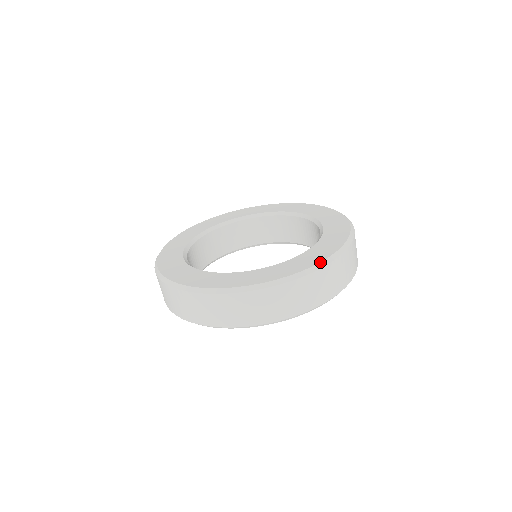
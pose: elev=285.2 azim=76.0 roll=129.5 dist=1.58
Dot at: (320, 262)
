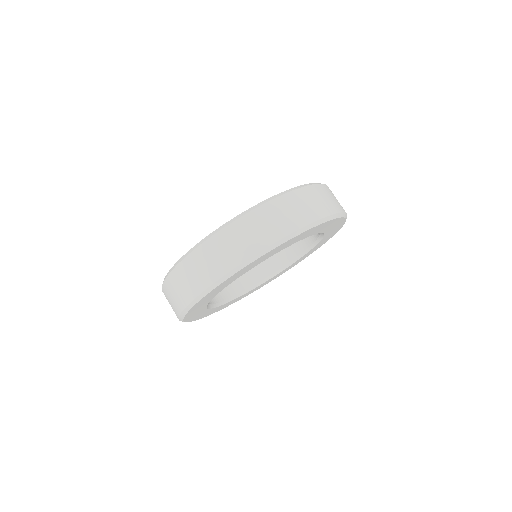
Dot at: (272, 196)
